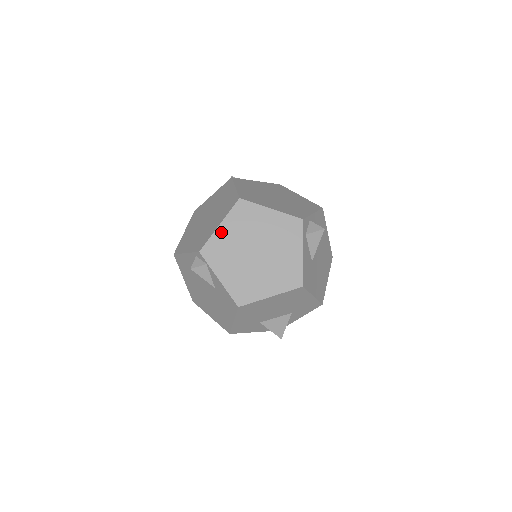
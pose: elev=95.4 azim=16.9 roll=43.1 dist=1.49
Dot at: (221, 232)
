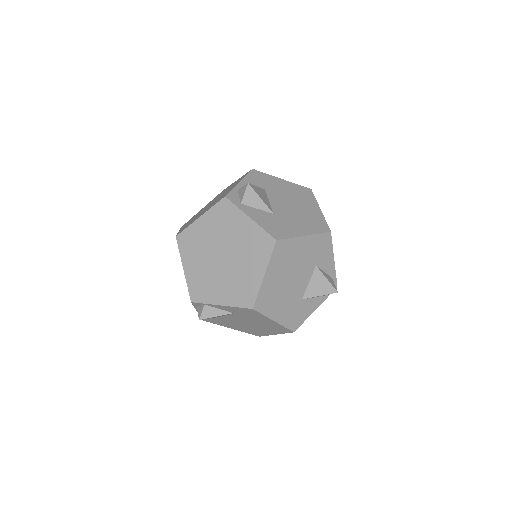
Dot at: (189, 272)
